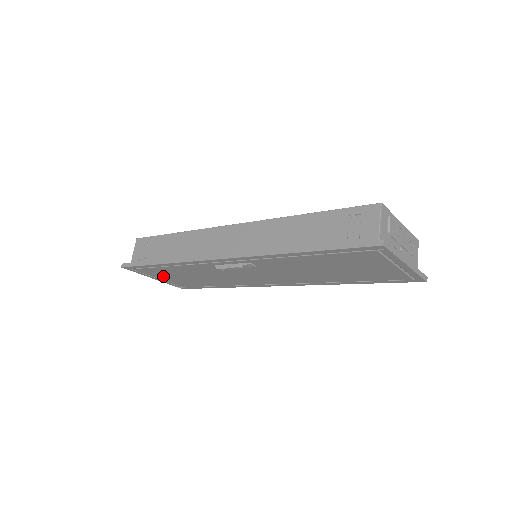
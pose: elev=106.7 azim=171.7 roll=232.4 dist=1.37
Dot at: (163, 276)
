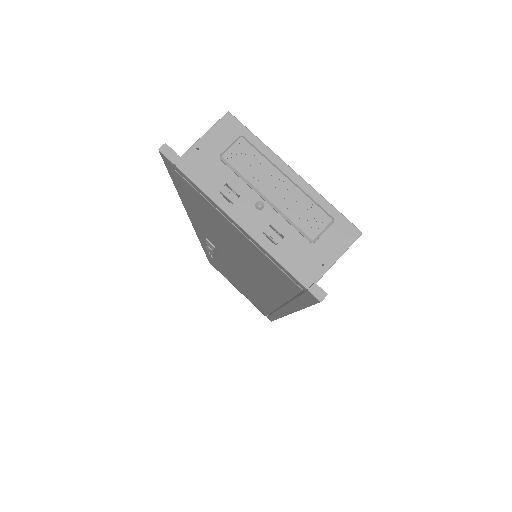
Dot at: occluded
